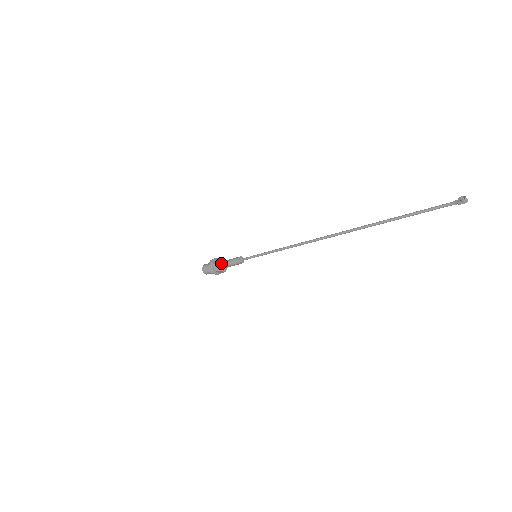
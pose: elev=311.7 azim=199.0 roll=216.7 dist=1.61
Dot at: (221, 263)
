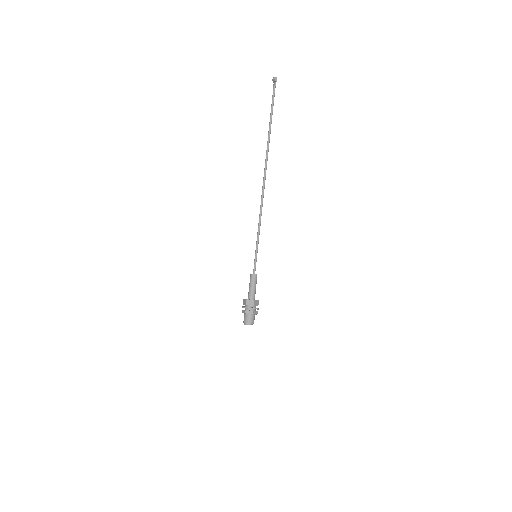
Dot at: (248, 298)
